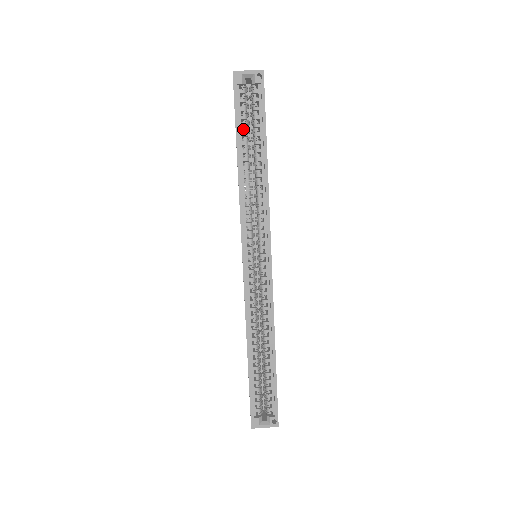
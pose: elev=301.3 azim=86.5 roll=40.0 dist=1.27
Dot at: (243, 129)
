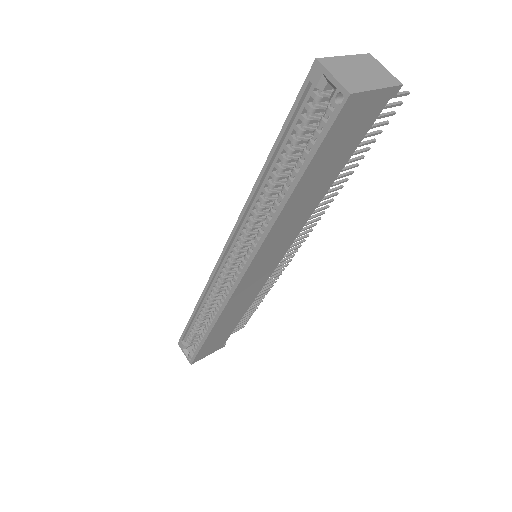
Dot at: occluded
